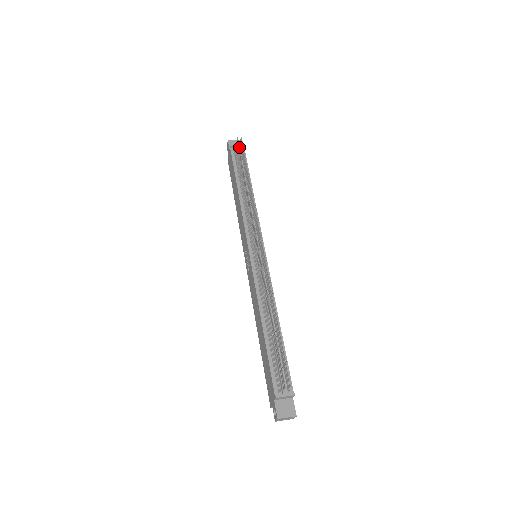
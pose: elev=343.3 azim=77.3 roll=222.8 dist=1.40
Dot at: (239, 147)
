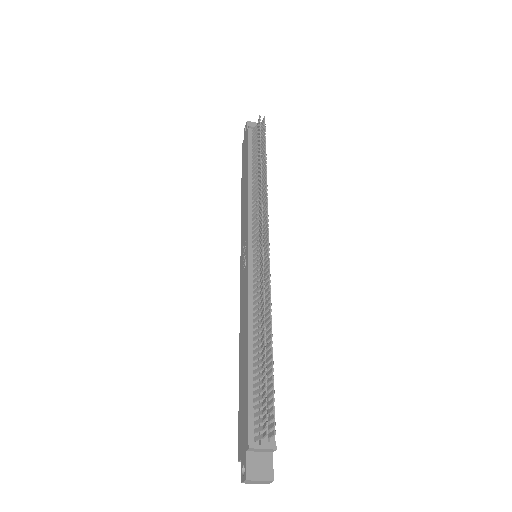
Dot at: (260, 125)
